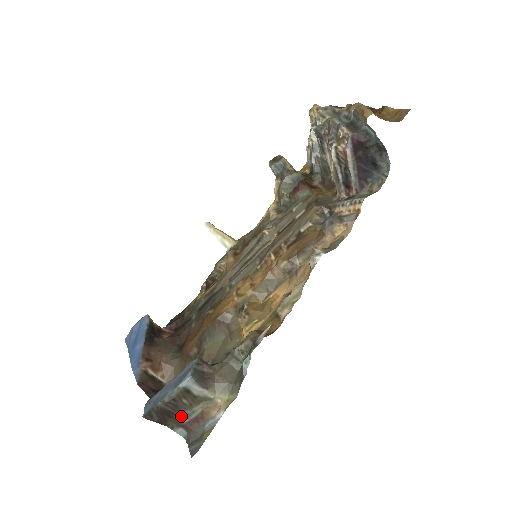
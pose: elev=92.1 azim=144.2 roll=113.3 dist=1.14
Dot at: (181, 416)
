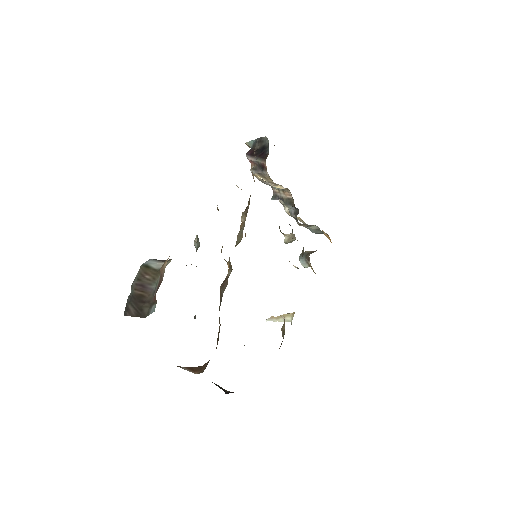
Dot at: (151, 295)
